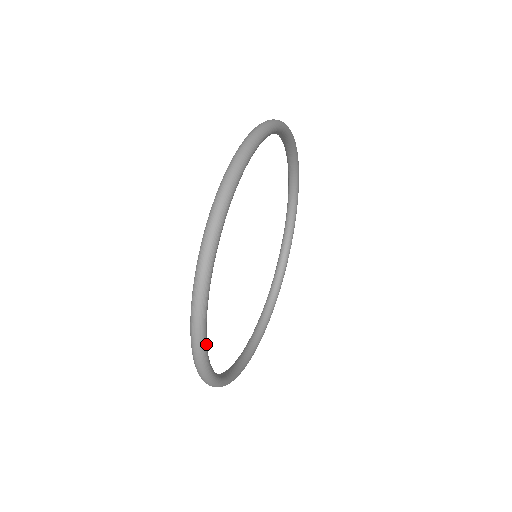
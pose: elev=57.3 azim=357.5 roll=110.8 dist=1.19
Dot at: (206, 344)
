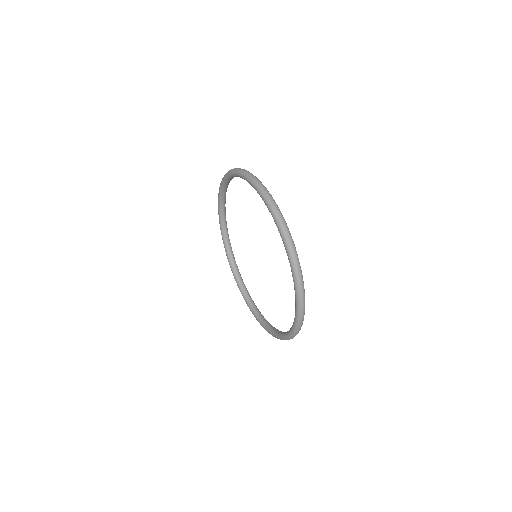
Dot at: occluded
